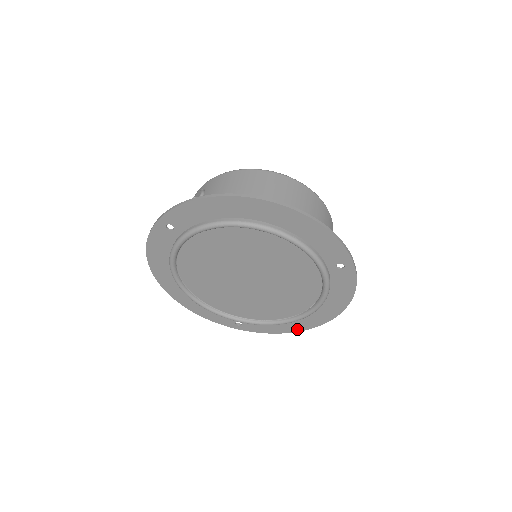
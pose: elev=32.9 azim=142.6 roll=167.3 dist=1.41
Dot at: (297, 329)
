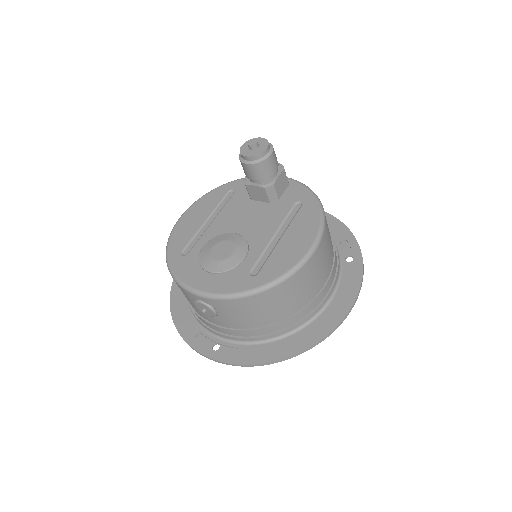
Dot at: occluded
